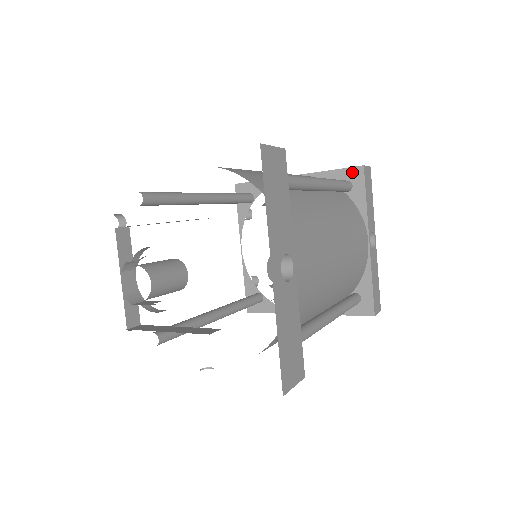
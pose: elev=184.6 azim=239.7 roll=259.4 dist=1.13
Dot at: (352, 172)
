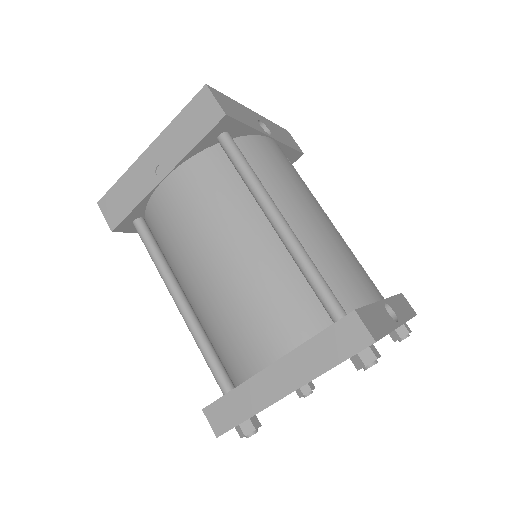
Dot at: occluded
